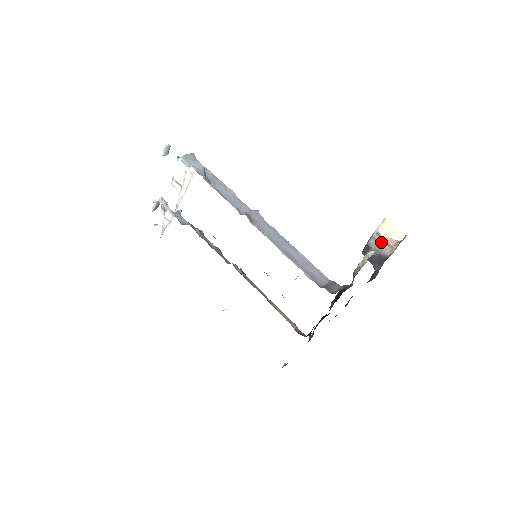
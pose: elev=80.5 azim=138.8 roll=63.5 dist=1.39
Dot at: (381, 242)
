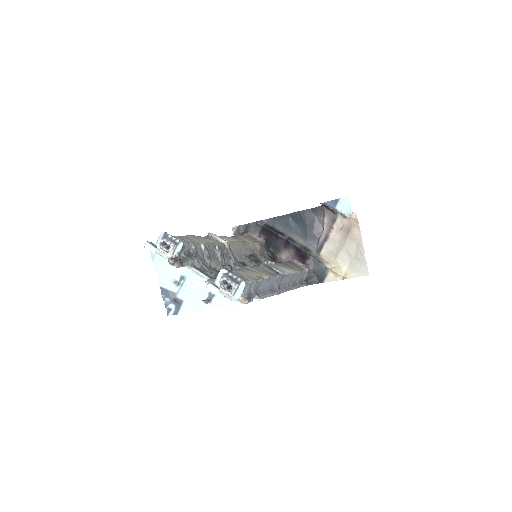
Dot at: (340, 214)
